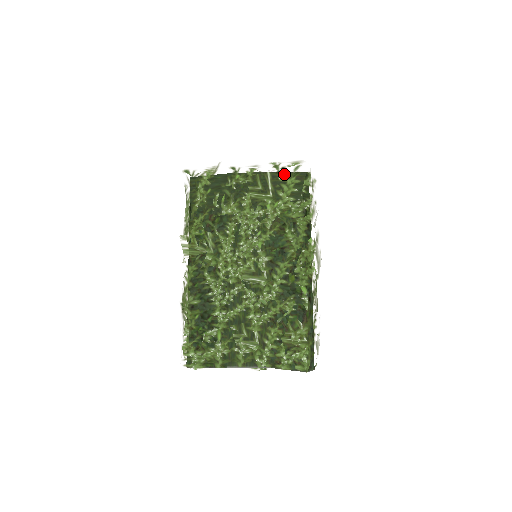
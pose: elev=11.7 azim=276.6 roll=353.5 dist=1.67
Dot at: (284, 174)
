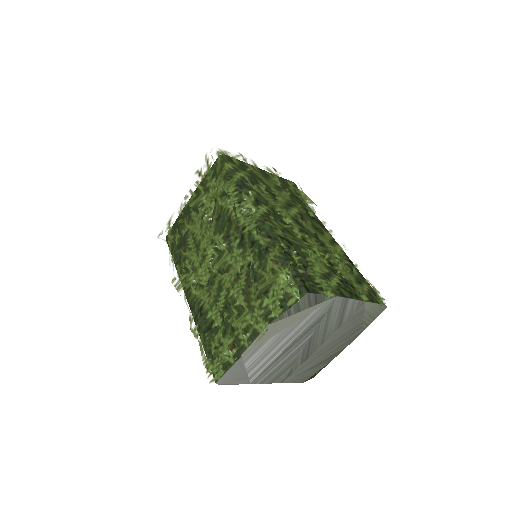
Dot at: (204, 171)
